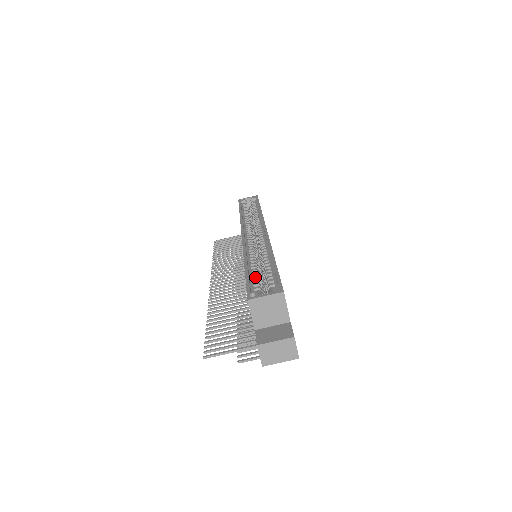
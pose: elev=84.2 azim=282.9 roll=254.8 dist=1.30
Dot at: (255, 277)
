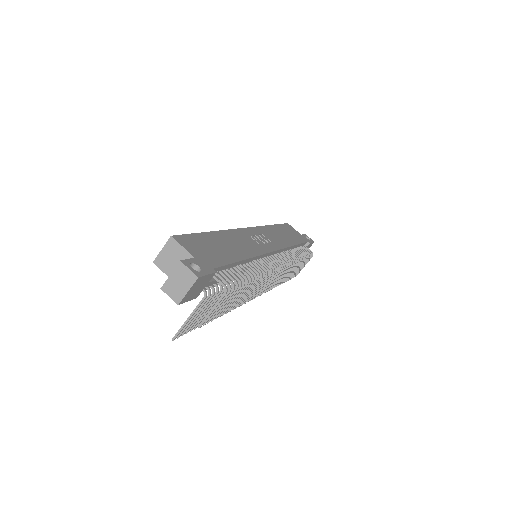
Dot at: occluded
